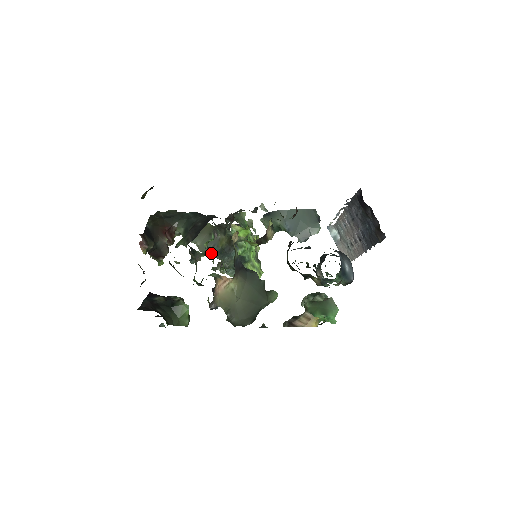
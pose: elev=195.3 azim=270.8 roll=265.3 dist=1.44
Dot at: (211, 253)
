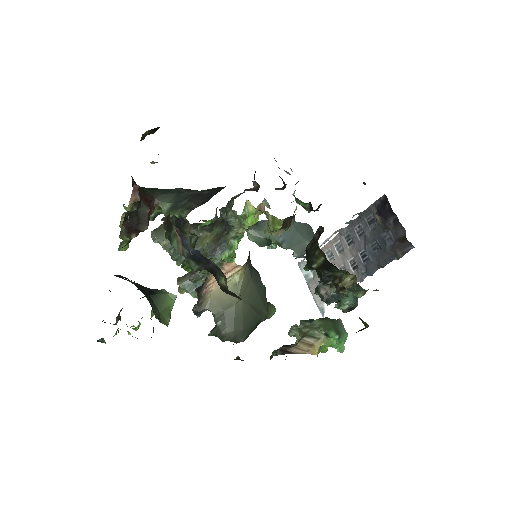
Dot at: occluded
